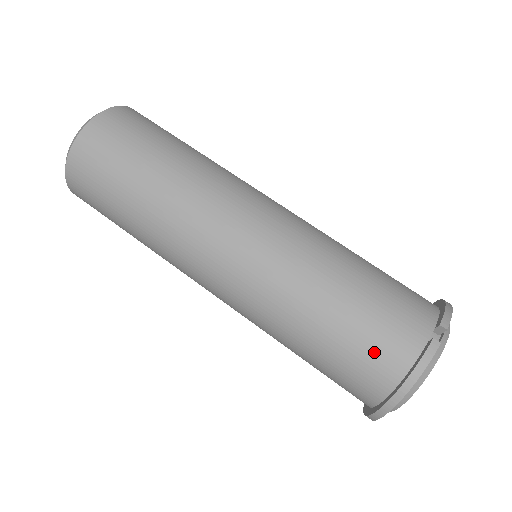
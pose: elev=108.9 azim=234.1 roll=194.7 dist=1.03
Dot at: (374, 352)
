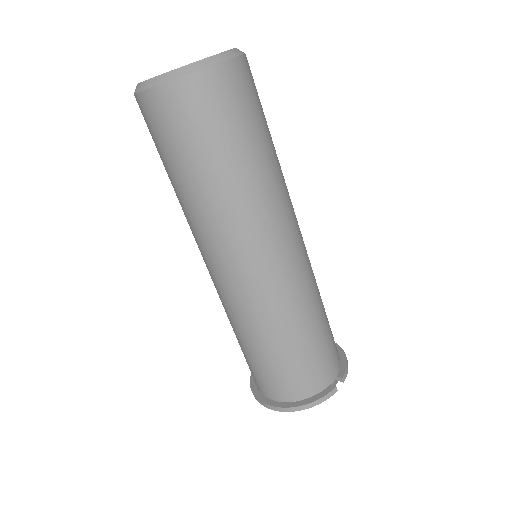
Dot at: (300, 379)
